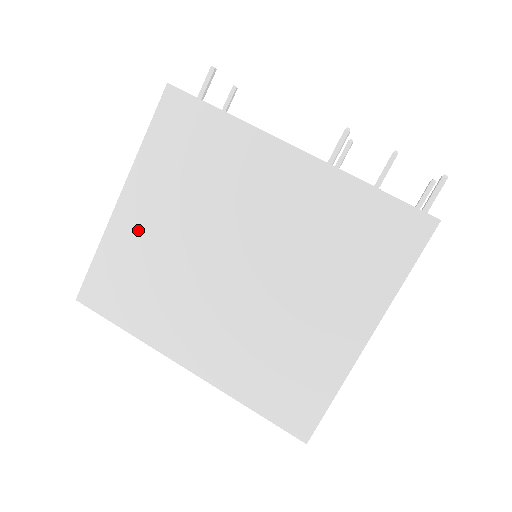
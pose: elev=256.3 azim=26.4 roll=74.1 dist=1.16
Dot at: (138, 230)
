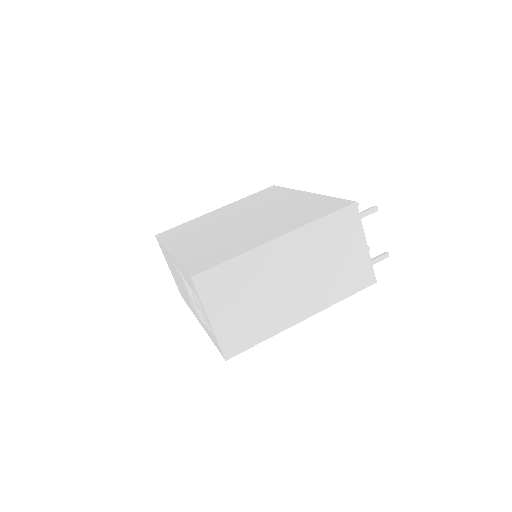
Dot at: (212, 216)
